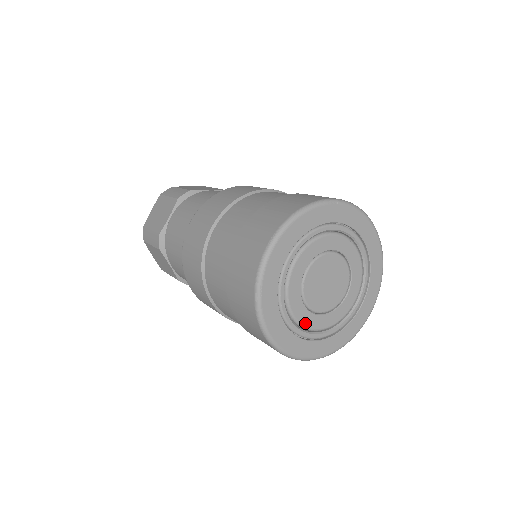
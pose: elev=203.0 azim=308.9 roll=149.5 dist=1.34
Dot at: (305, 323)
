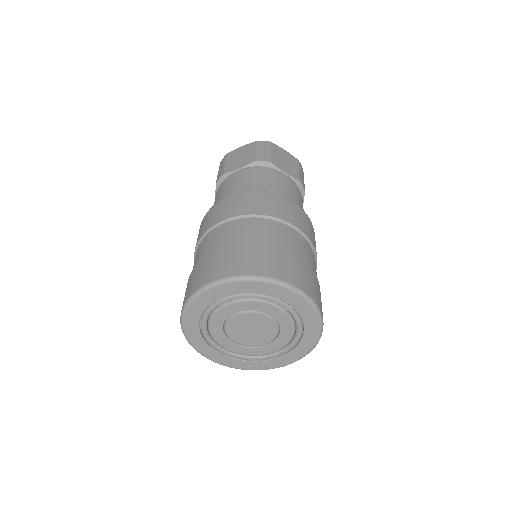
Dot at: (246, 353)
